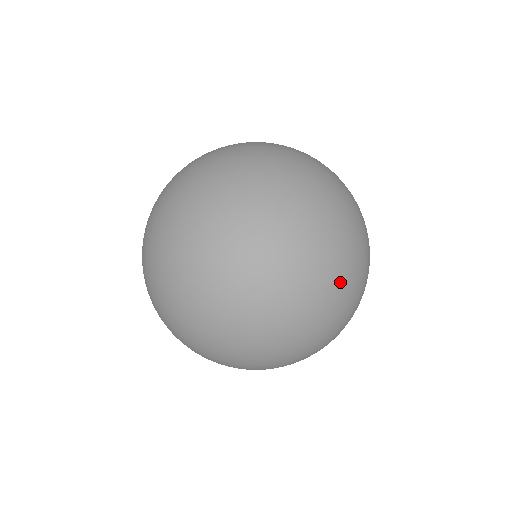
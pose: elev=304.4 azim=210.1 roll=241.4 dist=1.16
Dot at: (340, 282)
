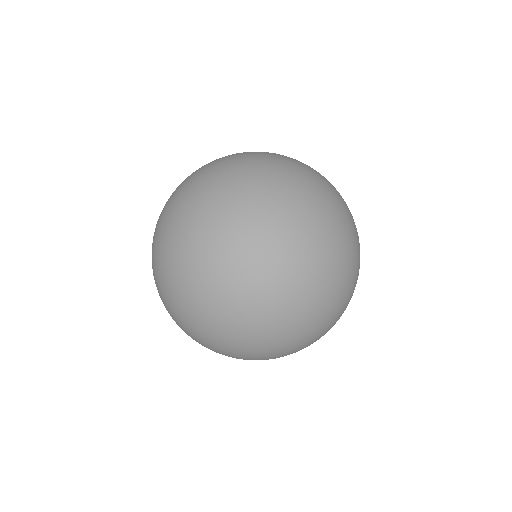
Dot at: (322, 335)
